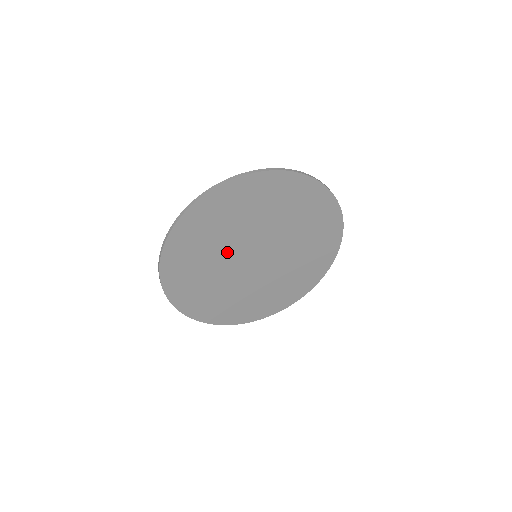
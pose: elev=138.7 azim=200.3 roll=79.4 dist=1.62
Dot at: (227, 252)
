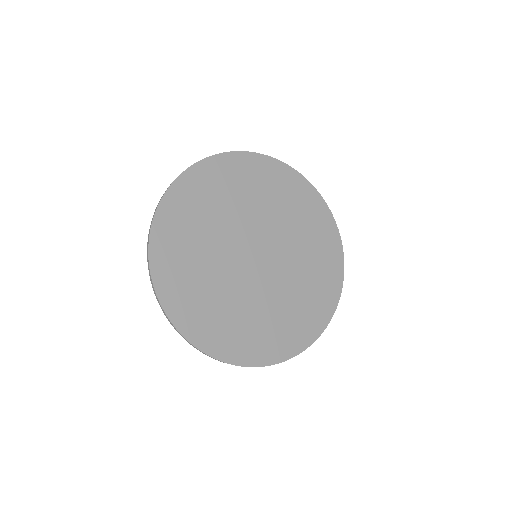
Dot at: (222, 256)
